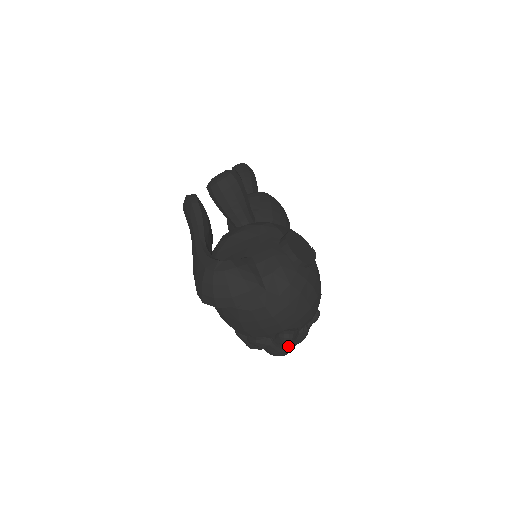
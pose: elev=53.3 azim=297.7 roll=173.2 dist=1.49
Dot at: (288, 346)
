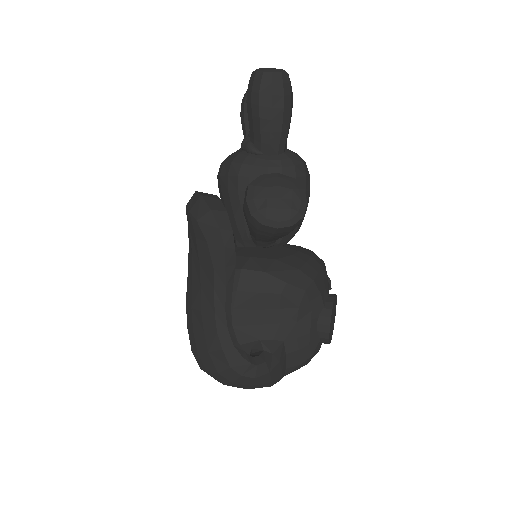
Dot at: occluded
